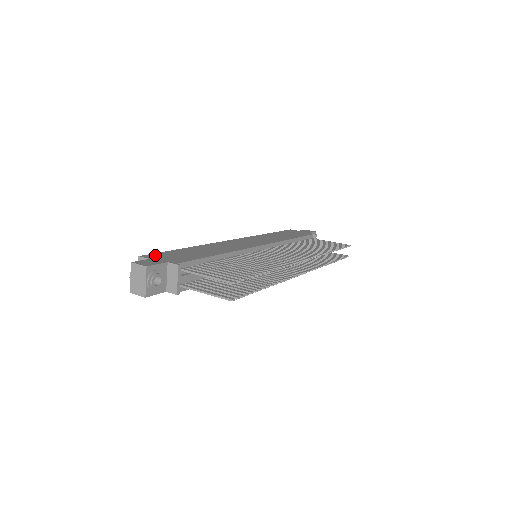
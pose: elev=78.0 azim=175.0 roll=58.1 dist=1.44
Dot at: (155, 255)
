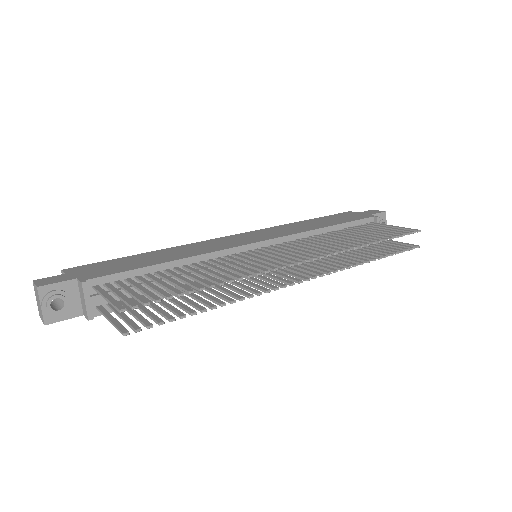
Dot at: (83, 267)
